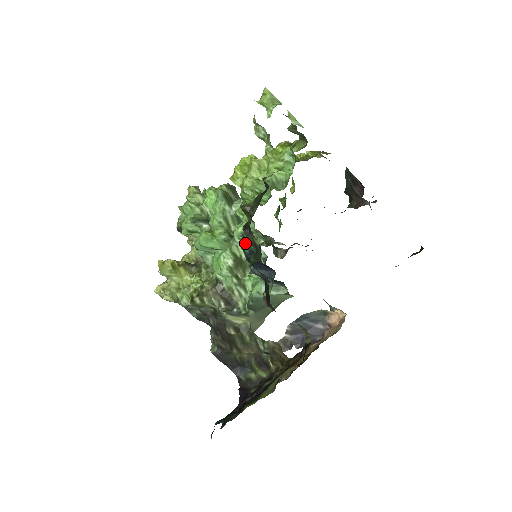
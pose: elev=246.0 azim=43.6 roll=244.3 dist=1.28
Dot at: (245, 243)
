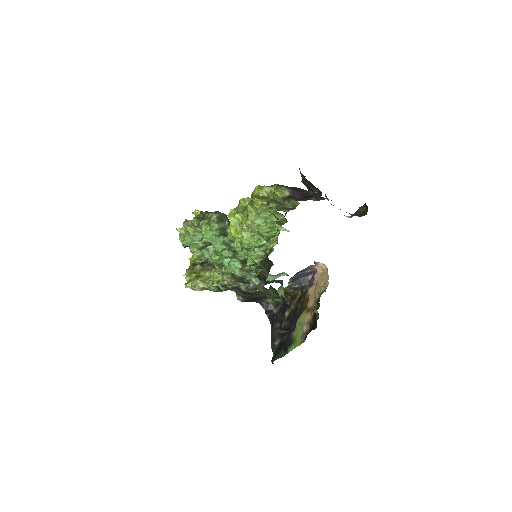
Dot at: occluded
